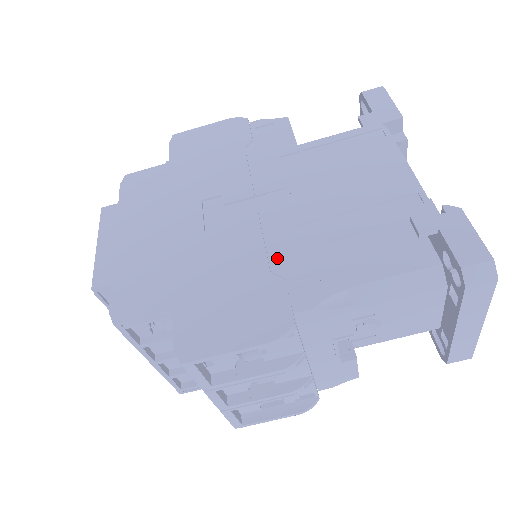
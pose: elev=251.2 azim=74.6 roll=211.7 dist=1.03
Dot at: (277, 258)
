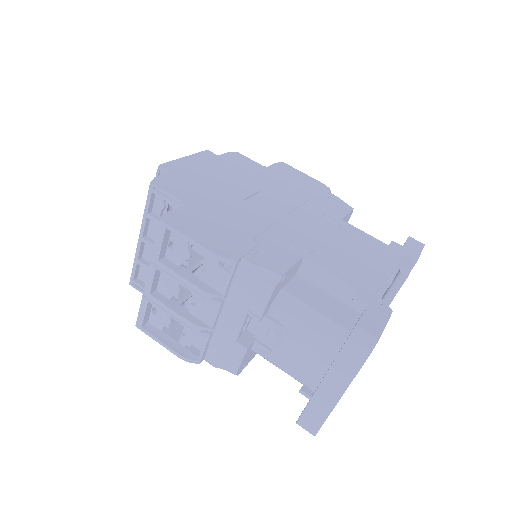
Dot at: (266, 237)
